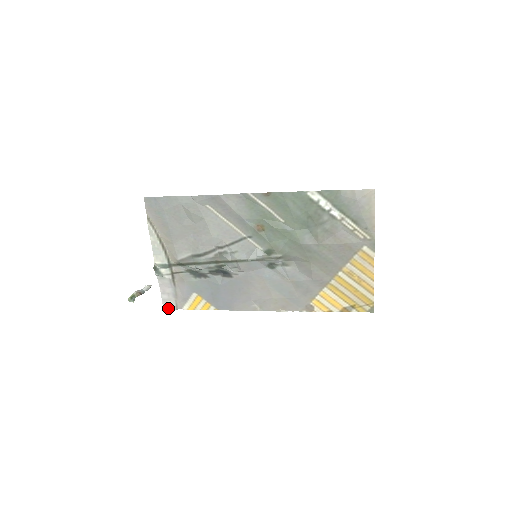
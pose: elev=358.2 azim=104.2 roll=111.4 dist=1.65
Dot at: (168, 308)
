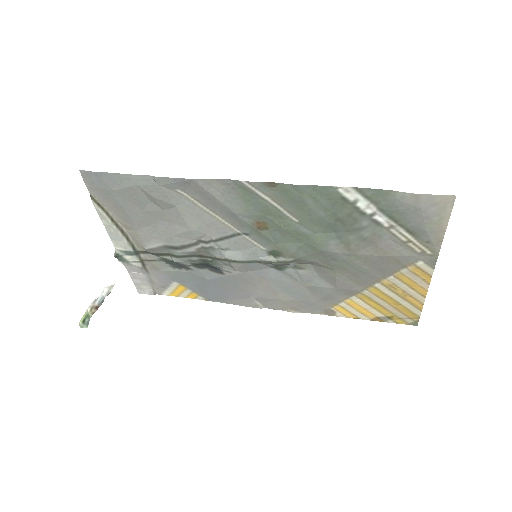
Dot at: (144, 292)
